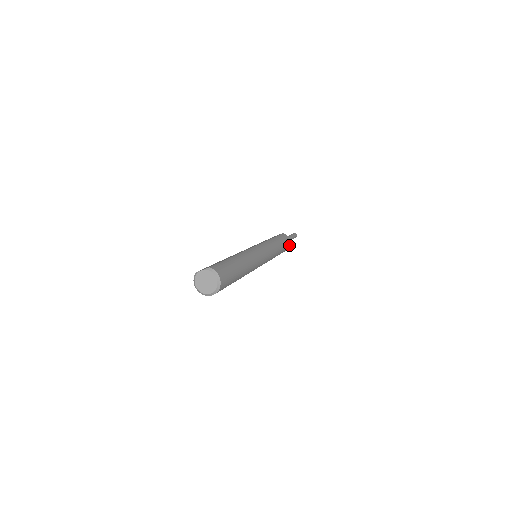
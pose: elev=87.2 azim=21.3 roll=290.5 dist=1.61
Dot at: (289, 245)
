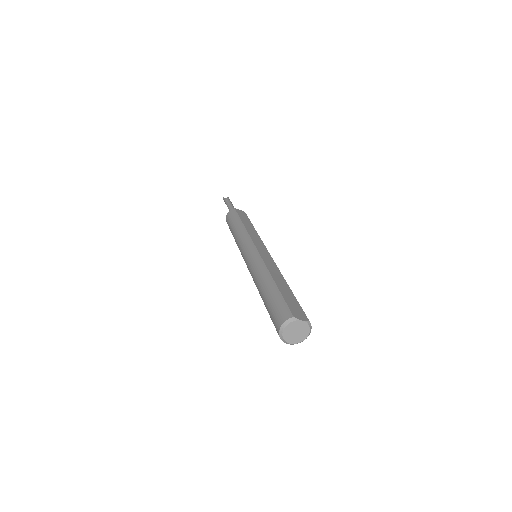
Dot at: occluded
